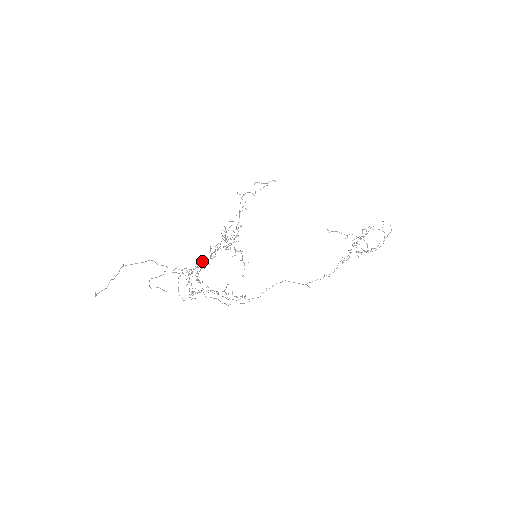
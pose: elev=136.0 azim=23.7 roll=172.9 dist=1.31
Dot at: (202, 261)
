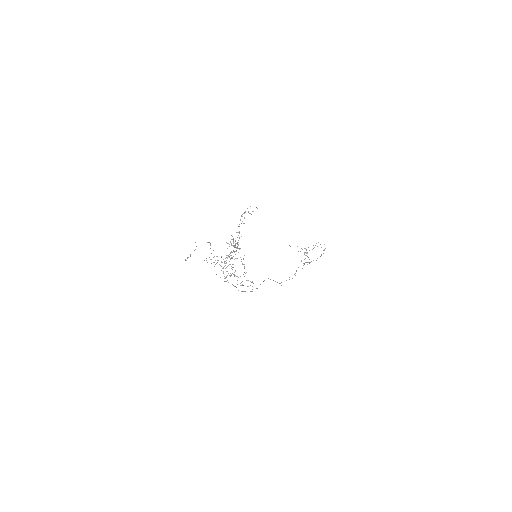
Dot at: occluded
